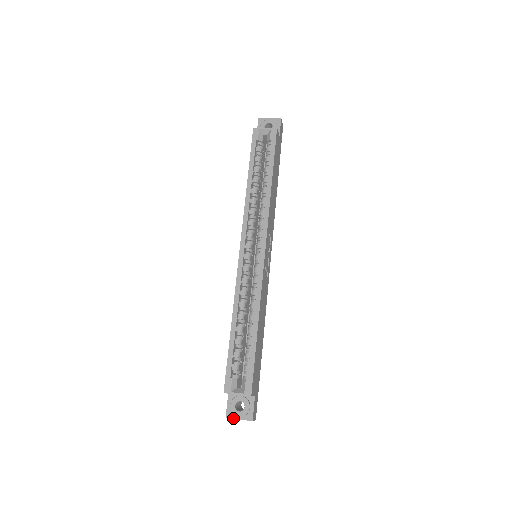
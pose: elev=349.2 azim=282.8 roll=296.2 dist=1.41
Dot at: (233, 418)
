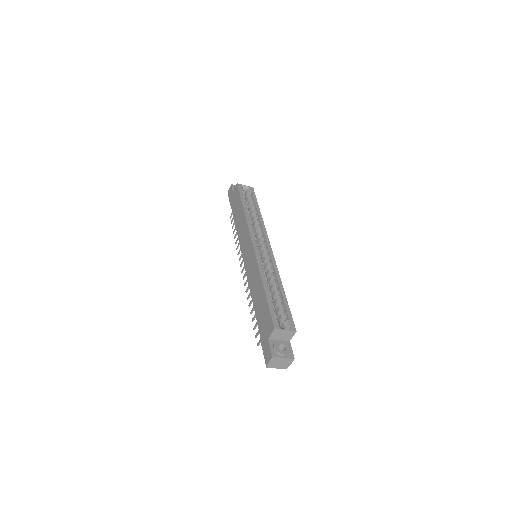
Dot at: (279, 357)
